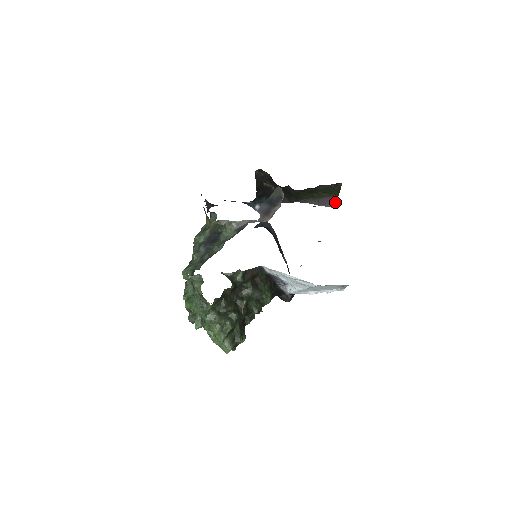
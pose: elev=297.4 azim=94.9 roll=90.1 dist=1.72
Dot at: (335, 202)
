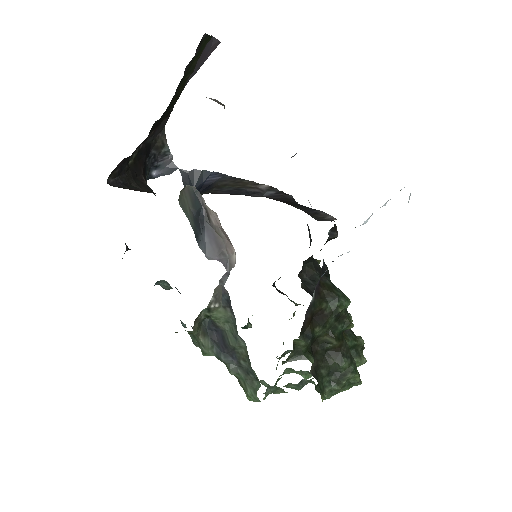
Dot at: (213, 40)
